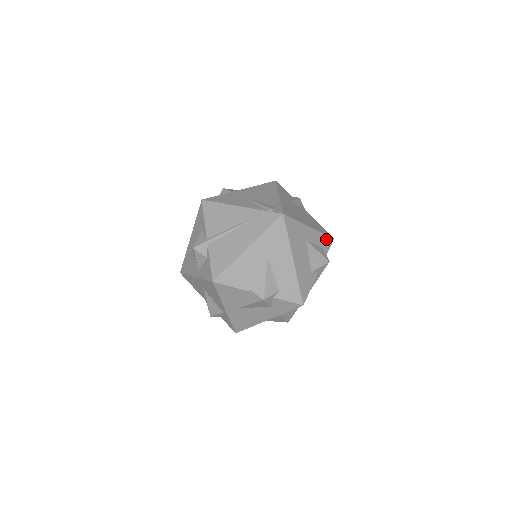
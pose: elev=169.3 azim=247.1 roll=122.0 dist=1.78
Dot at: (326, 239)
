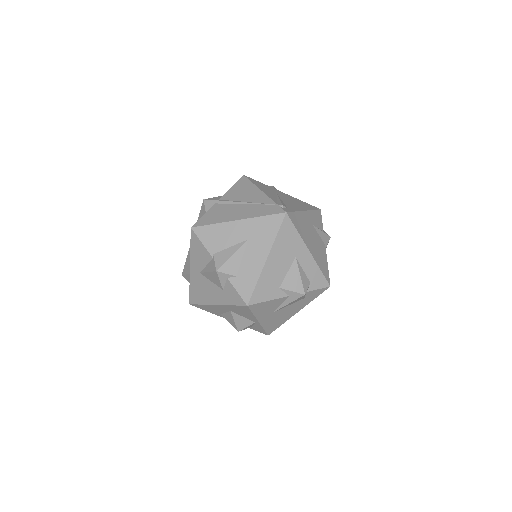
Dot at: (320, 278)
